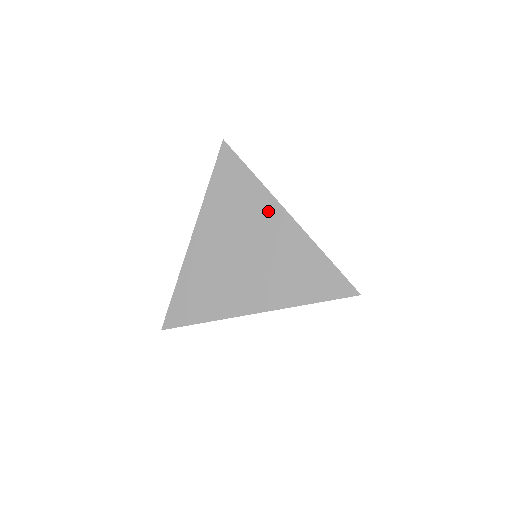
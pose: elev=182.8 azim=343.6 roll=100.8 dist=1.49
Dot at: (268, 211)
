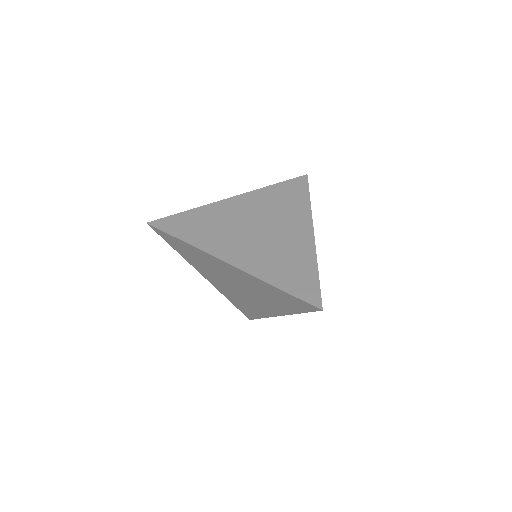
Dot at: (301, 222)
